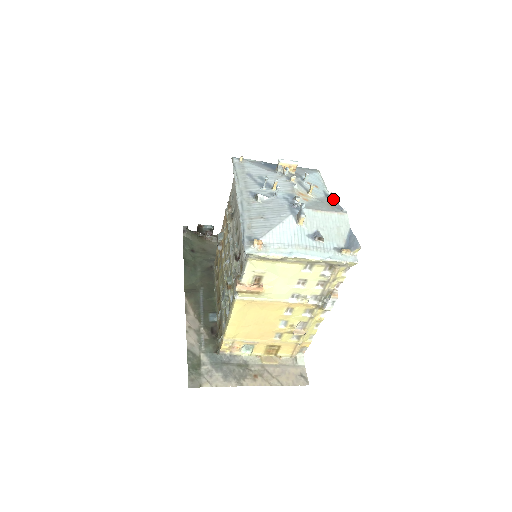
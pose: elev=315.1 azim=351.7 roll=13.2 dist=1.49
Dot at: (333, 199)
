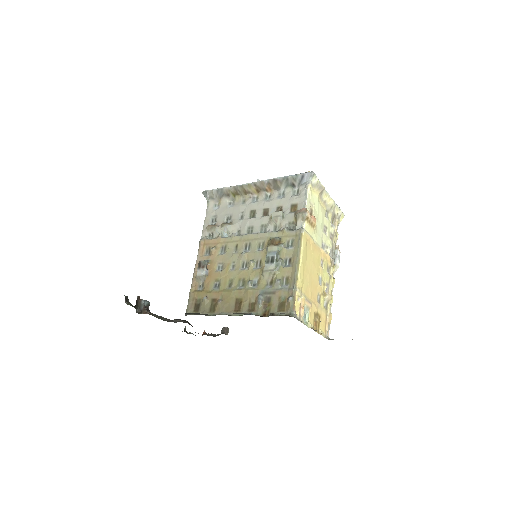
Dot at: occluded
